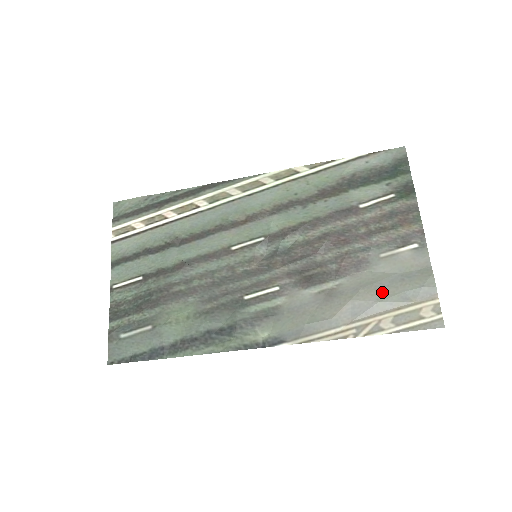
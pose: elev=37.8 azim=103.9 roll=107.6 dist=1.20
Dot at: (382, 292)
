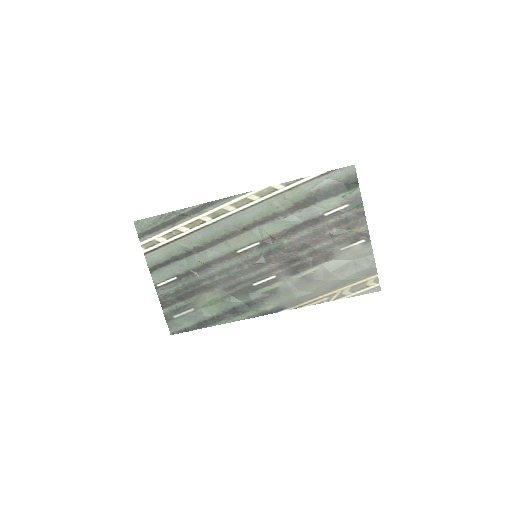
Dot at: (343, 274)
